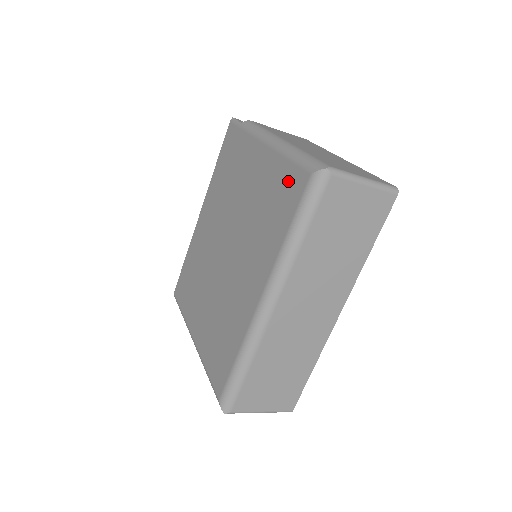
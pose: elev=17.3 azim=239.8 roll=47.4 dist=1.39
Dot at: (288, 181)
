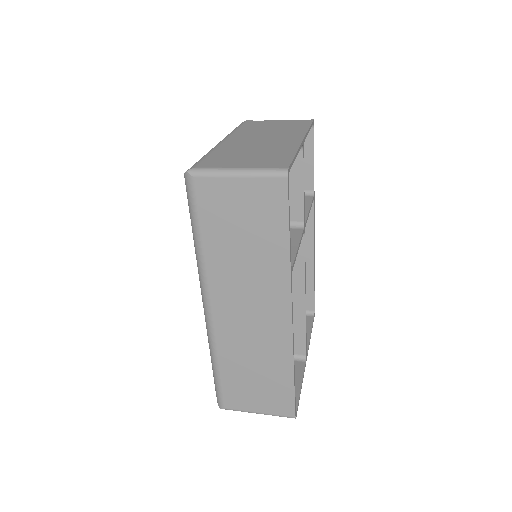
Dot at: occluded
